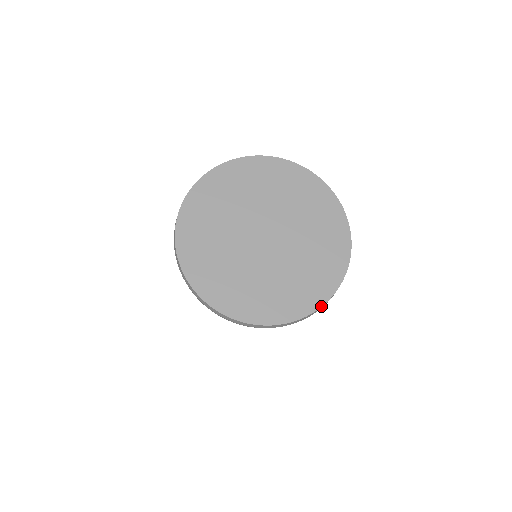
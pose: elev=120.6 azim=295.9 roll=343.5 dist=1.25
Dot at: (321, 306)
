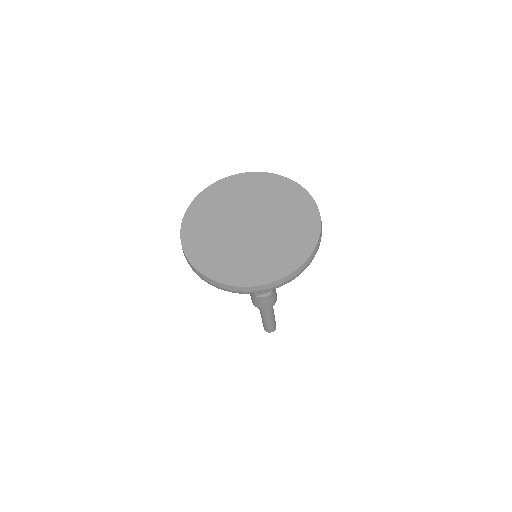
Dot at: (280, 278)
